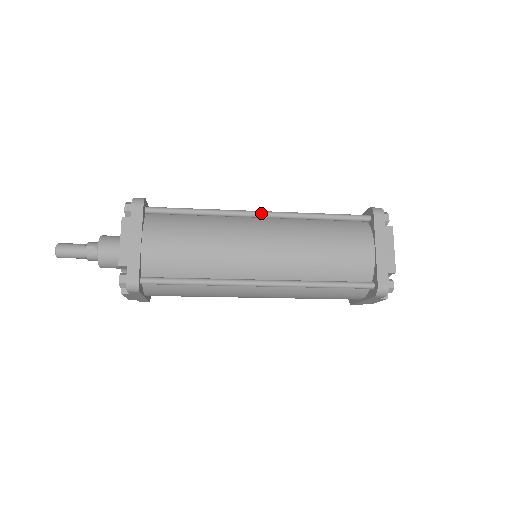
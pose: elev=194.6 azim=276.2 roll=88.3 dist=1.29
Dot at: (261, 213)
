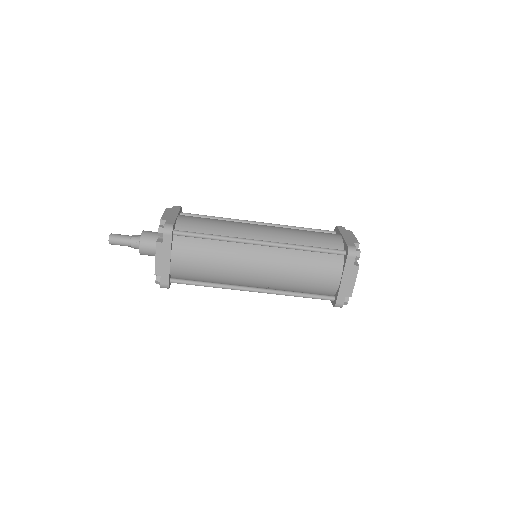
Dot at: (260, 222)
